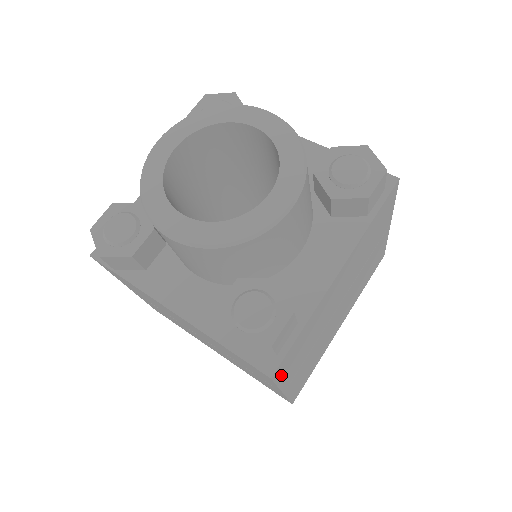
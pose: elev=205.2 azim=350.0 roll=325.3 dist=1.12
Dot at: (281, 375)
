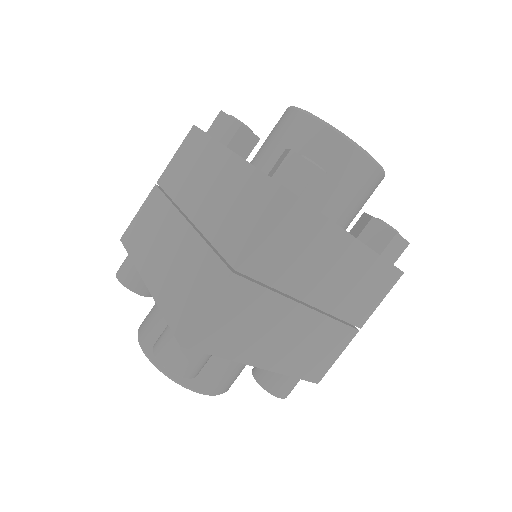
Dot at: (277, 222)
